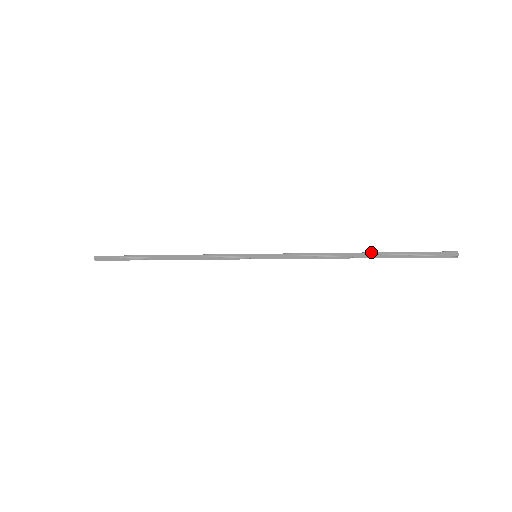
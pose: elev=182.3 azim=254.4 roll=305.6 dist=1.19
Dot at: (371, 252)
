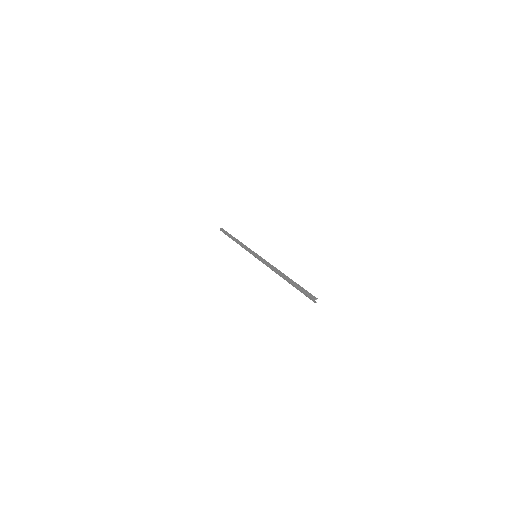
Dot at: (286, 279)
